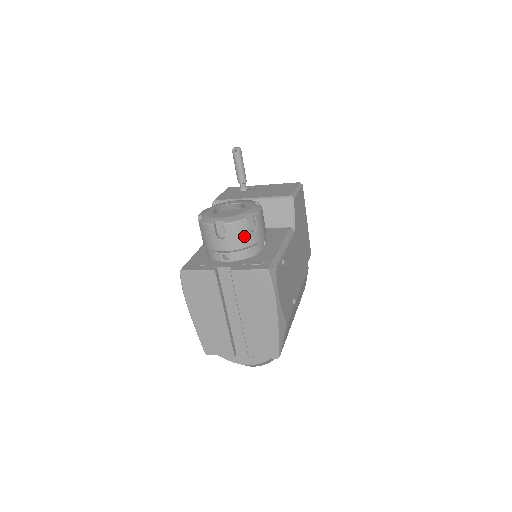
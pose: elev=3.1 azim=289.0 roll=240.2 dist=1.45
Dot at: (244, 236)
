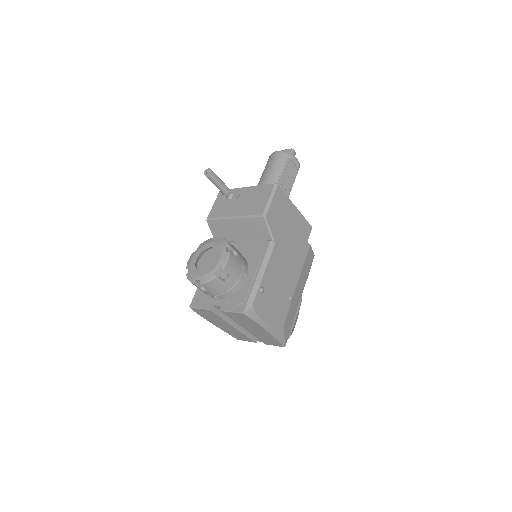
Dot at: (220, 286)
